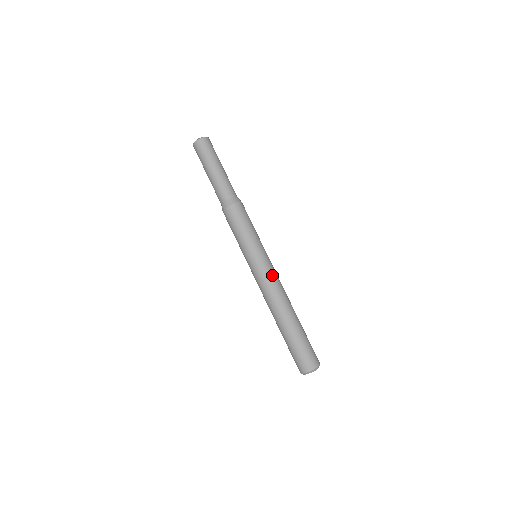
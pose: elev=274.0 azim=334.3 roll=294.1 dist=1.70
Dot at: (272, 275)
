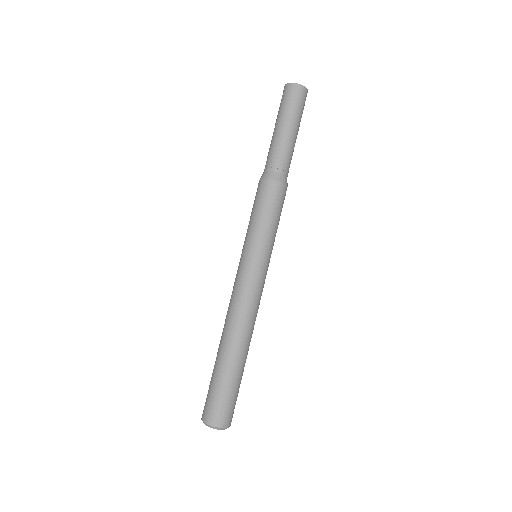
Dot at: (260, 291)
